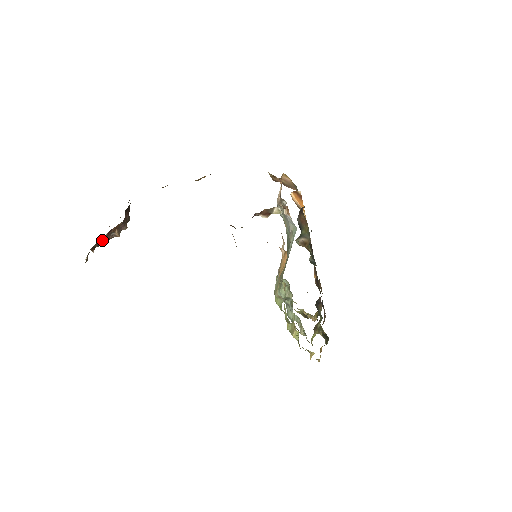
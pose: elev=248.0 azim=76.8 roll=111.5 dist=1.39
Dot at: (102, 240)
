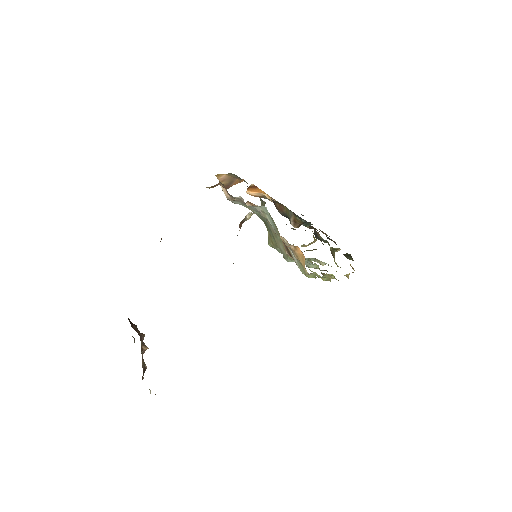
Dot at: (142, 366)
